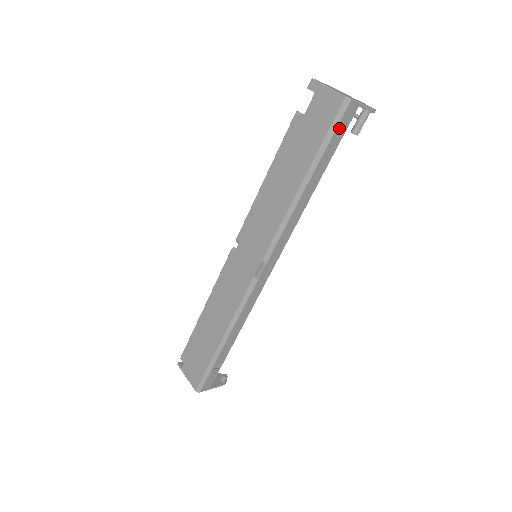
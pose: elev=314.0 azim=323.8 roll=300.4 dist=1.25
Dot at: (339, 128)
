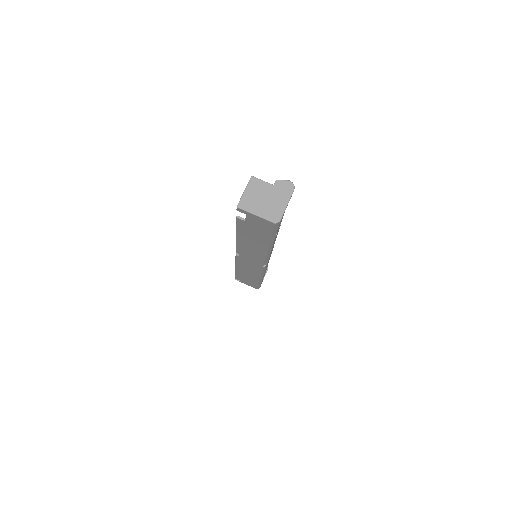
Dot at: occluded
